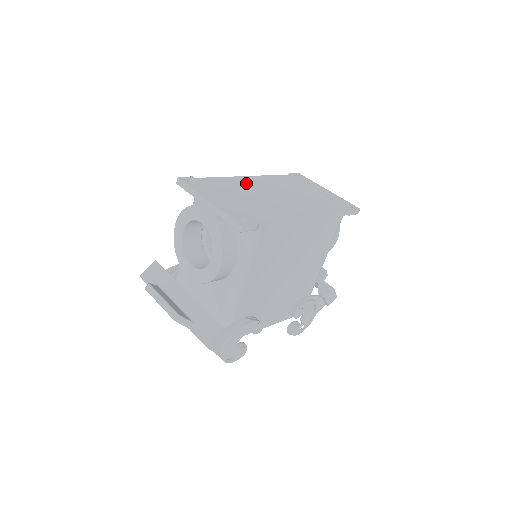
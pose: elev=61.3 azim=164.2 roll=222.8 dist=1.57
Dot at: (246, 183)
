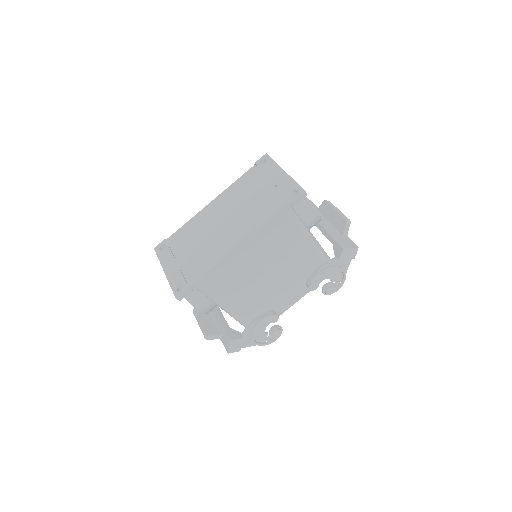
Dot at: (205, 218)
